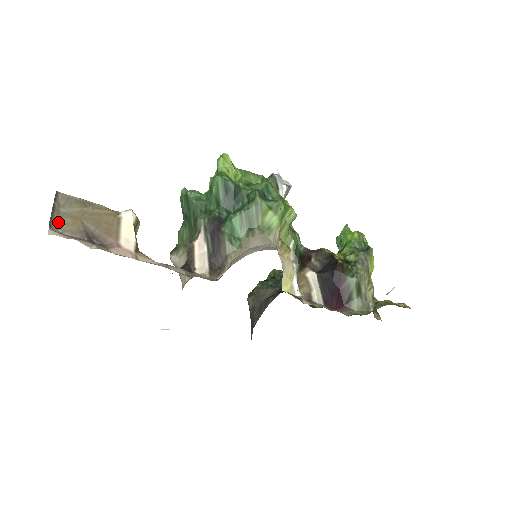
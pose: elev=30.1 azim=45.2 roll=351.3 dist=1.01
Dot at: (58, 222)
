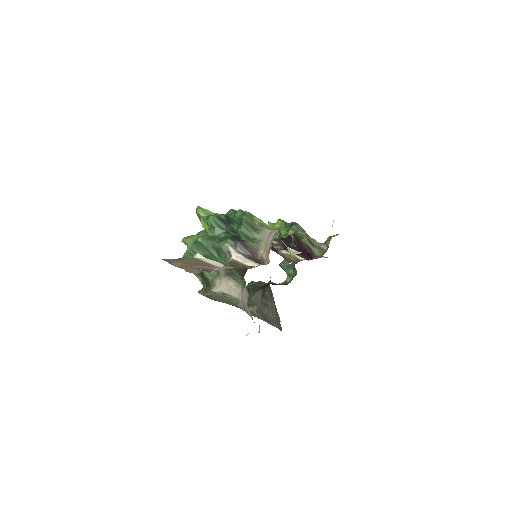
Dot at: (185, 270)
